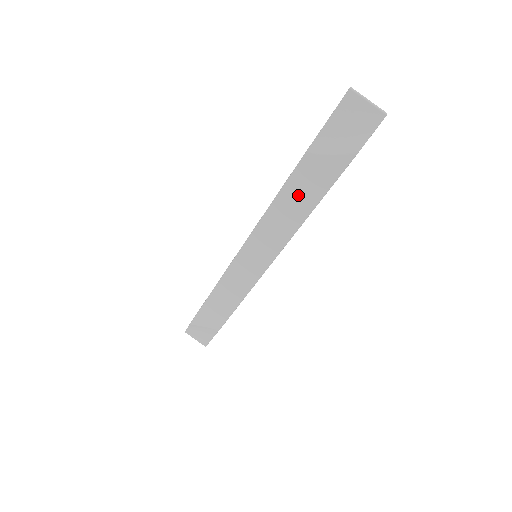
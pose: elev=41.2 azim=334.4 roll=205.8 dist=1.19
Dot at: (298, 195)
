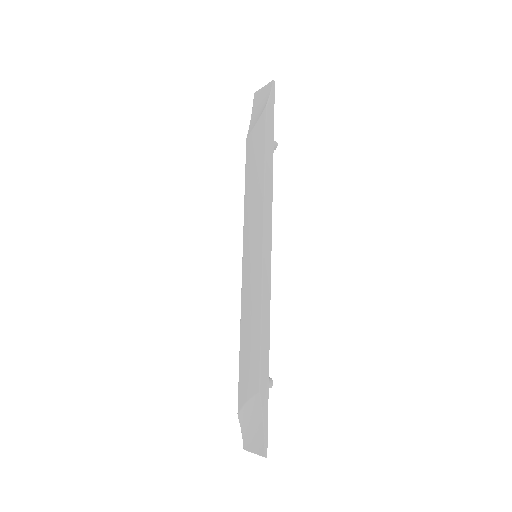
Dot at: (253, 168)
